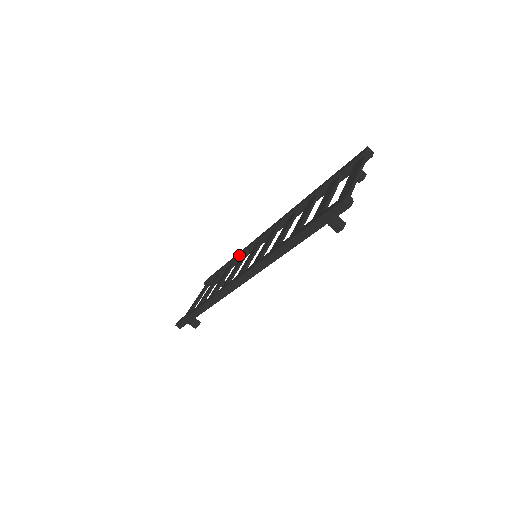
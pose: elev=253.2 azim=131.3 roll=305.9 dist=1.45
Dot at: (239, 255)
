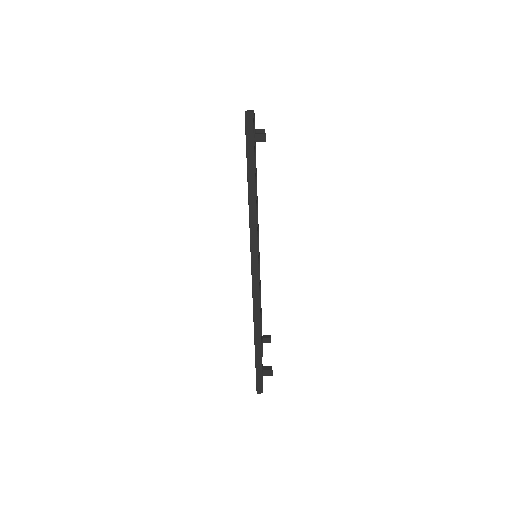
Dot at: occluded
